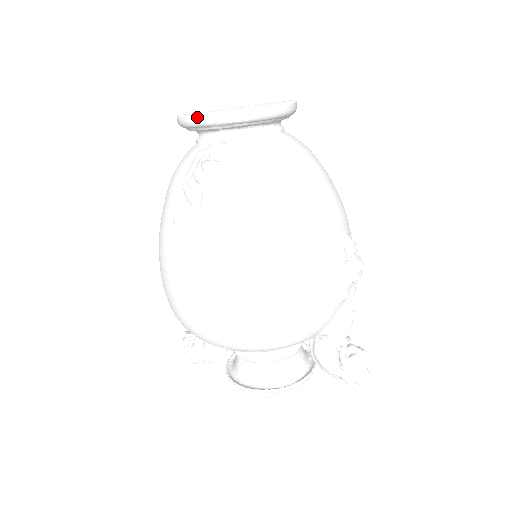
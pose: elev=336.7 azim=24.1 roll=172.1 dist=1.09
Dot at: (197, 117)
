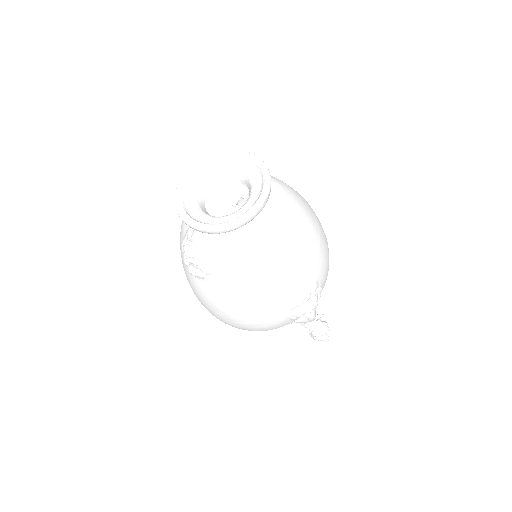
Dot at: occluded
